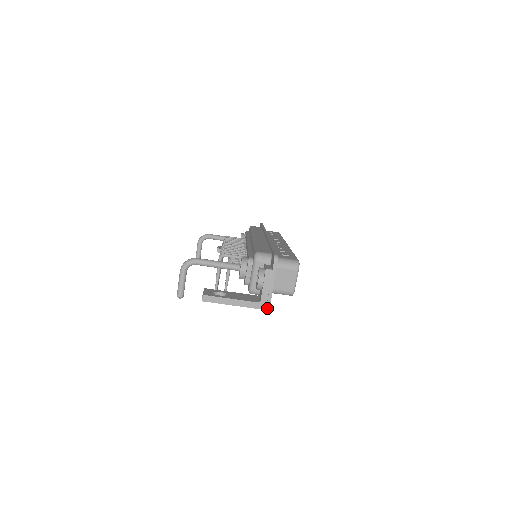
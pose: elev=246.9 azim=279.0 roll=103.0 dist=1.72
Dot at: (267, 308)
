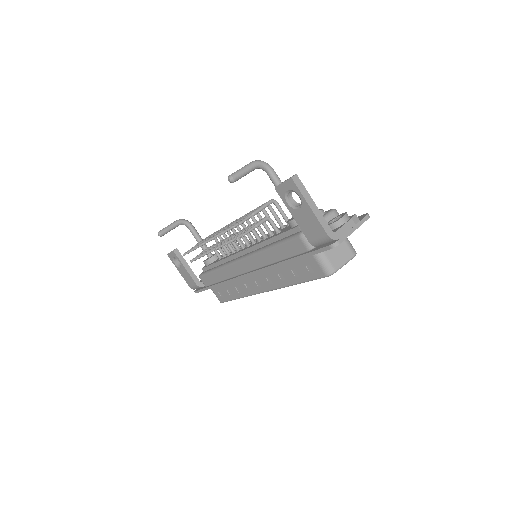
Dot at: (333, 245)
